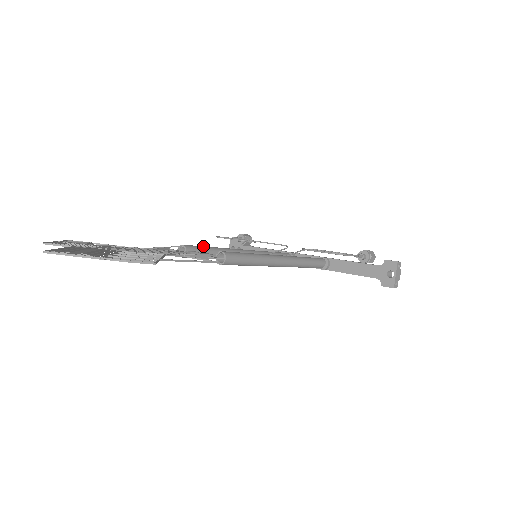
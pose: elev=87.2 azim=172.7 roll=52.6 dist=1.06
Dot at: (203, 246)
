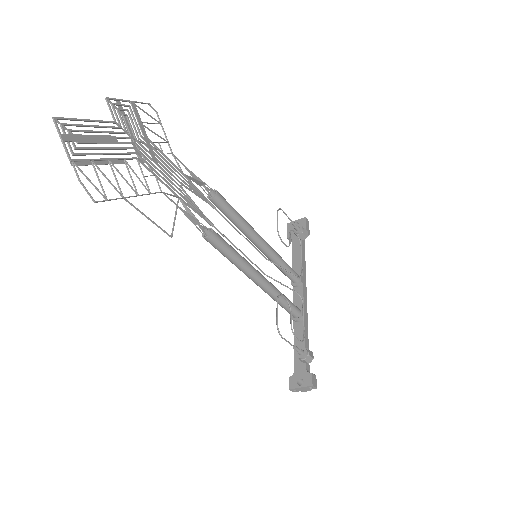
Dot at: (232, 208)
